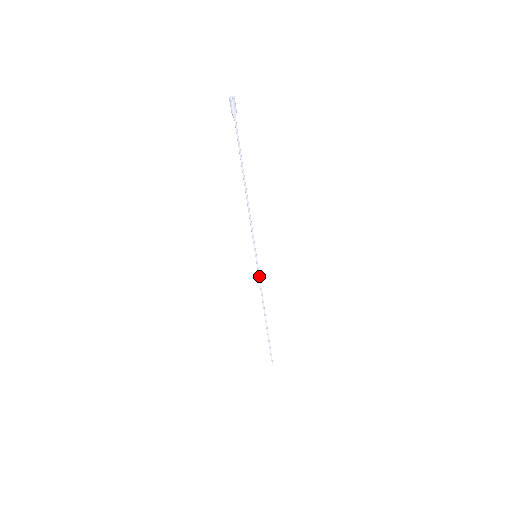
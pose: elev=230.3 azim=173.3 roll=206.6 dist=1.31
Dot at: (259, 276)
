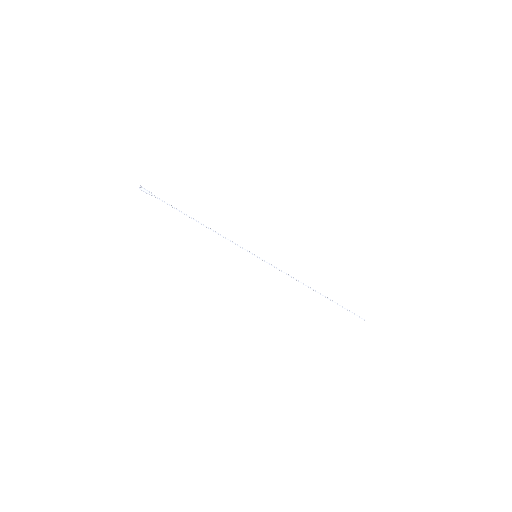
Dot at: (274, 267)
